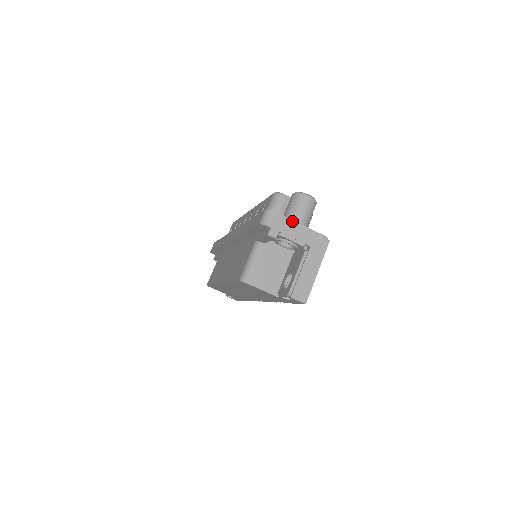
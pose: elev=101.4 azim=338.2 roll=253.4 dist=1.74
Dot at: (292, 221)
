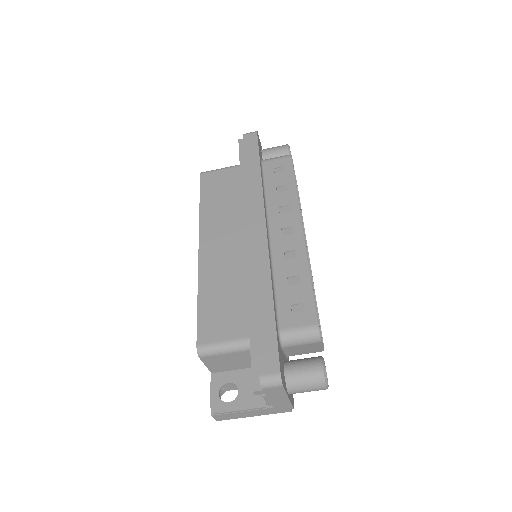
Dot at: (286, 395)
